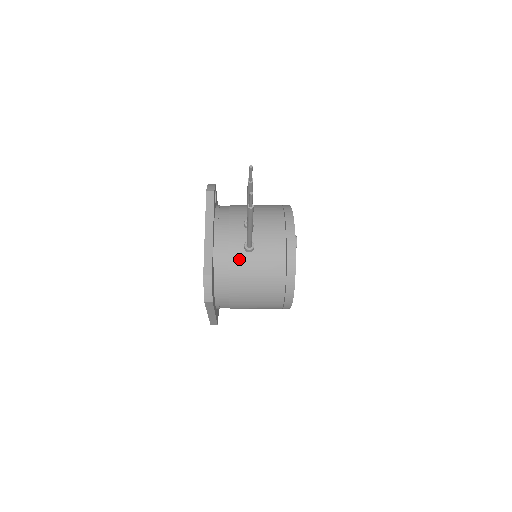
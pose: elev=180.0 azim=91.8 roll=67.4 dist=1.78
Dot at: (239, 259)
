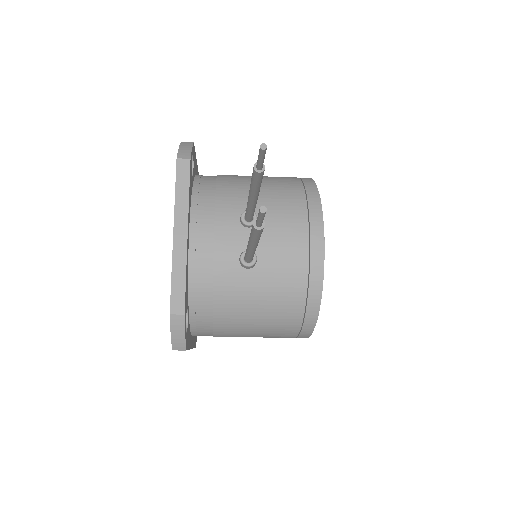
Dot at: (231, 279)
